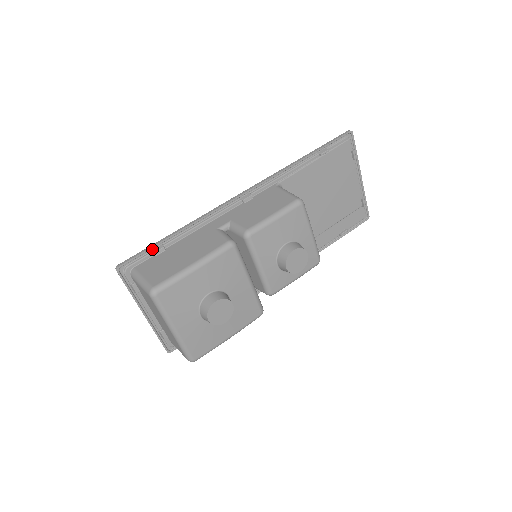
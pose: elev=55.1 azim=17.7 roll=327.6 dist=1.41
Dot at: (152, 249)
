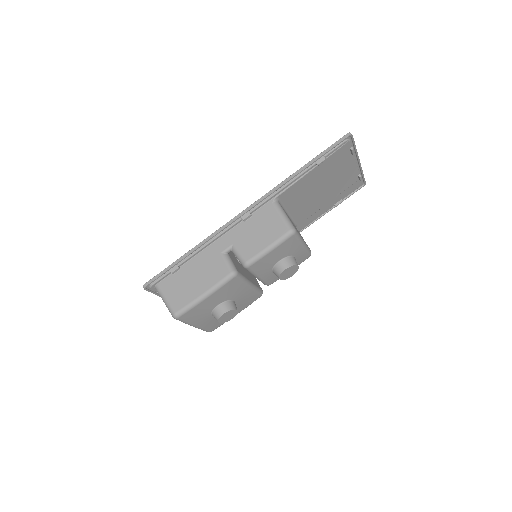
Dot at: (169, 269)
